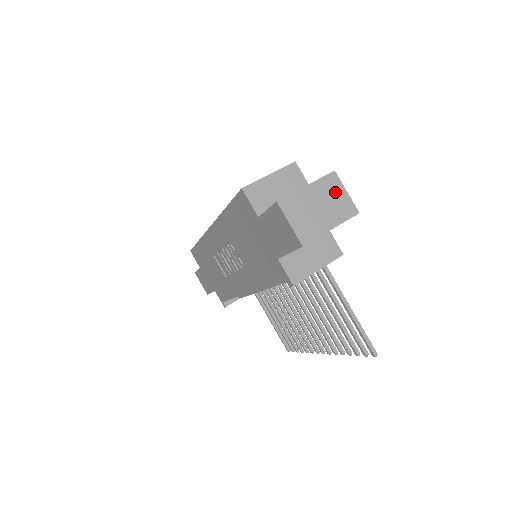
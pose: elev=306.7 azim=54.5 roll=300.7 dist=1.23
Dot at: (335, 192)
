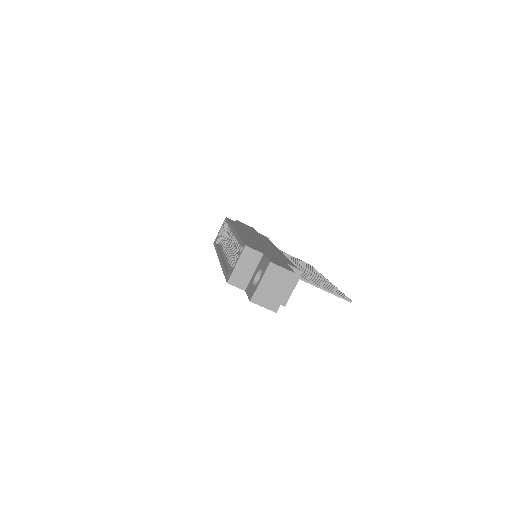
Dot at: (277, 273)
